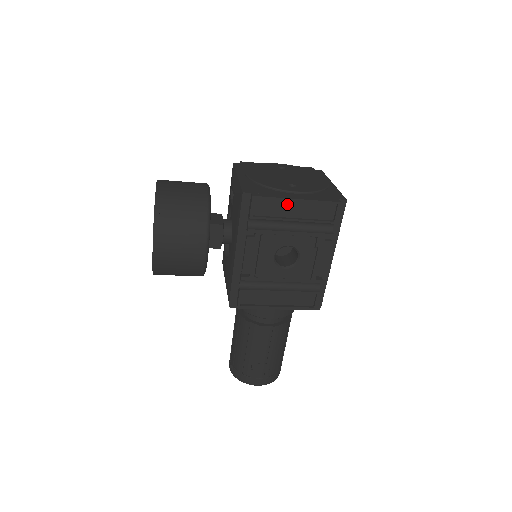
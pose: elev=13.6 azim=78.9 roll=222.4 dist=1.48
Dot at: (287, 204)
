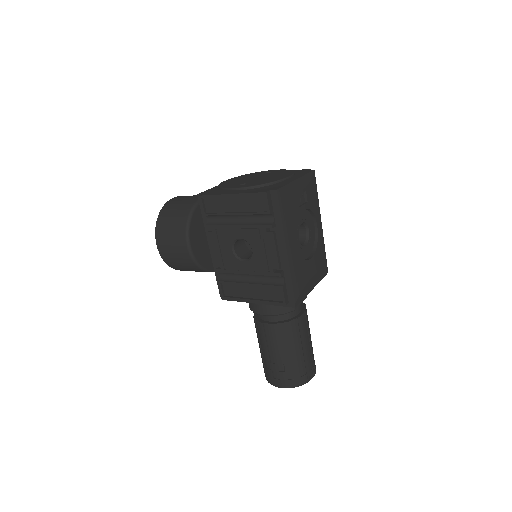
Dot at: (227, 200)
